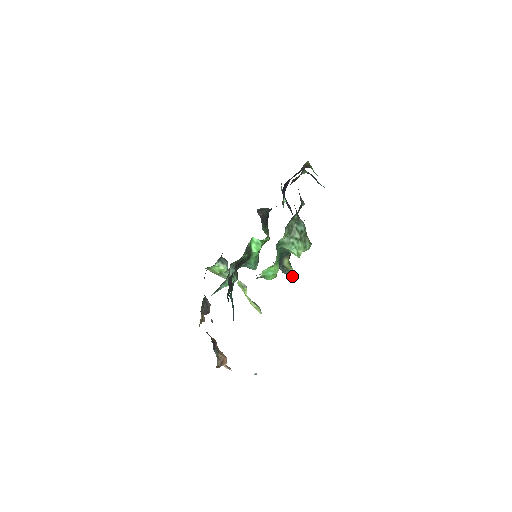
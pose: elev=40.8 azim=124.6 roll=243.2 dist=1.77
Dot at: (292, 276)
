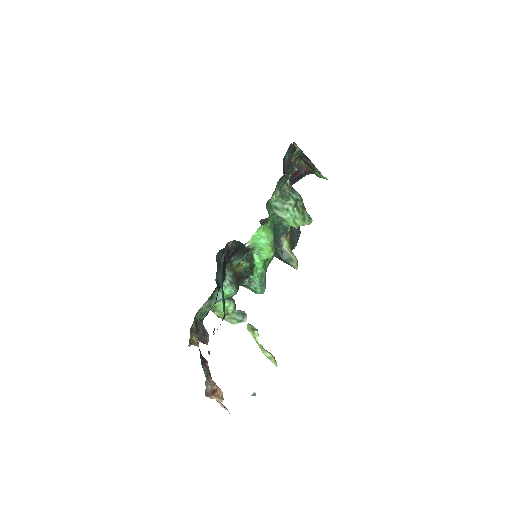
Dot at: (295, 265)
